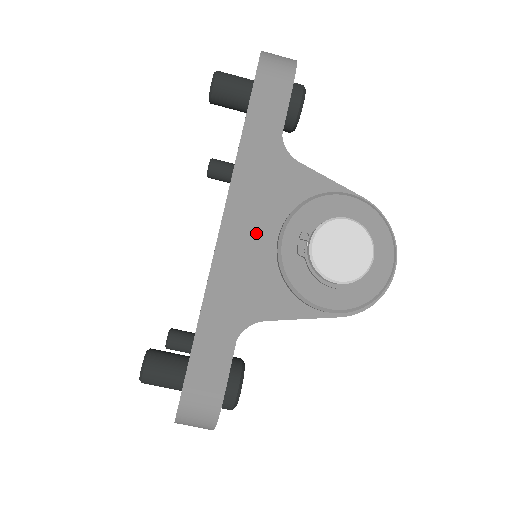
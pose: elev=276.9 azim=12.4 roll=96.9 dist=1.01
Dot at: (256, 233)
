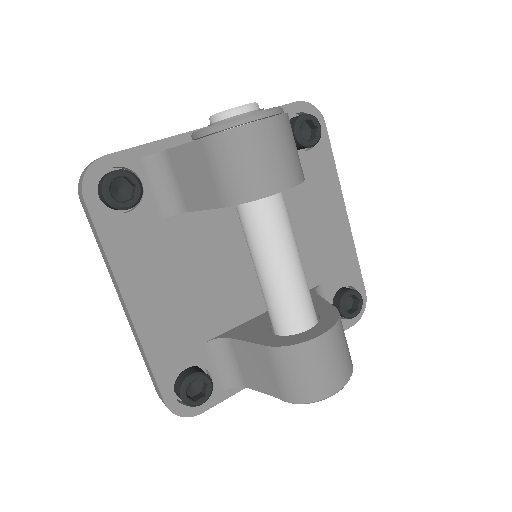
Dot at: (208, 126)
